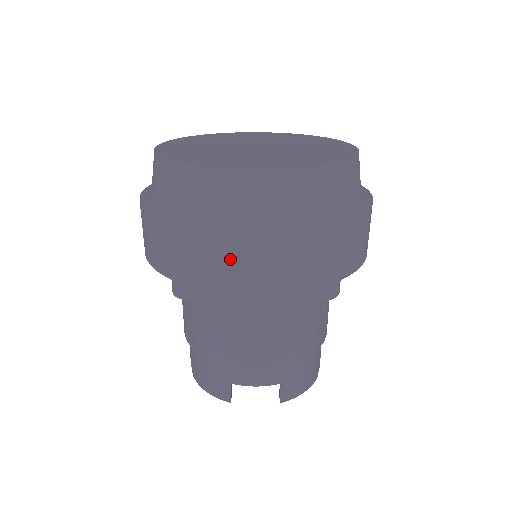
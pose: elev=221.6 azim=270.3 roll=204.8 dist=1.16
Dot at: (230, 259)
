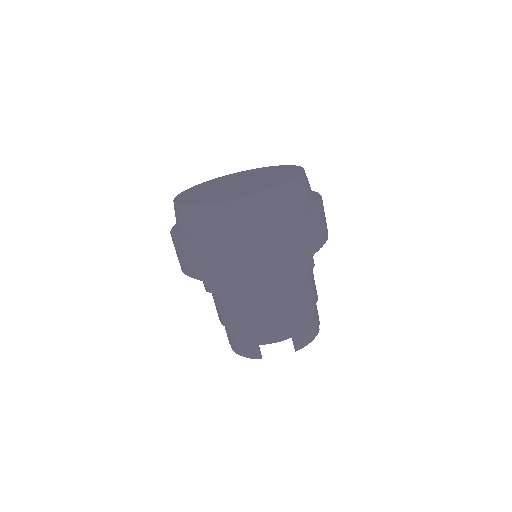
Dot at: (236, 257)
